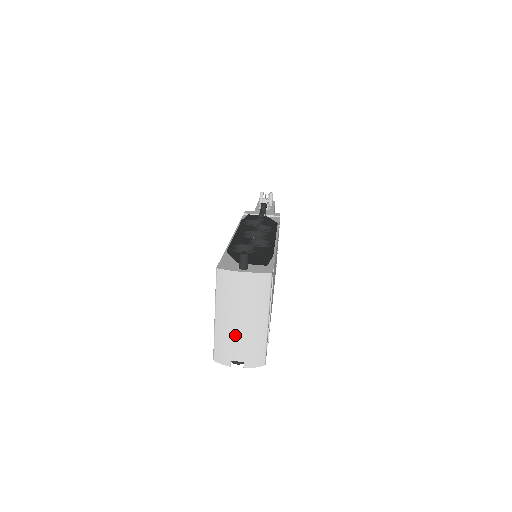
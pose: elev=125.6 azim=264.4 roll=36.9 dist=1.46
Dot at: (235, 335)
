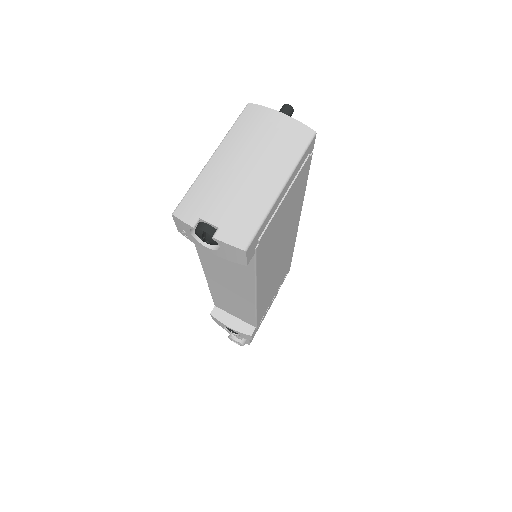
Dot at: (227, 184)
